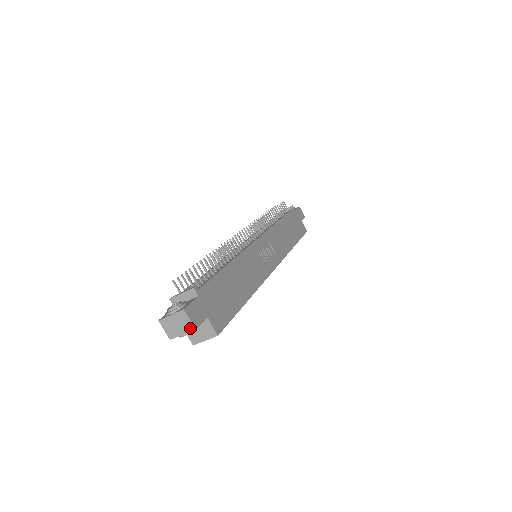
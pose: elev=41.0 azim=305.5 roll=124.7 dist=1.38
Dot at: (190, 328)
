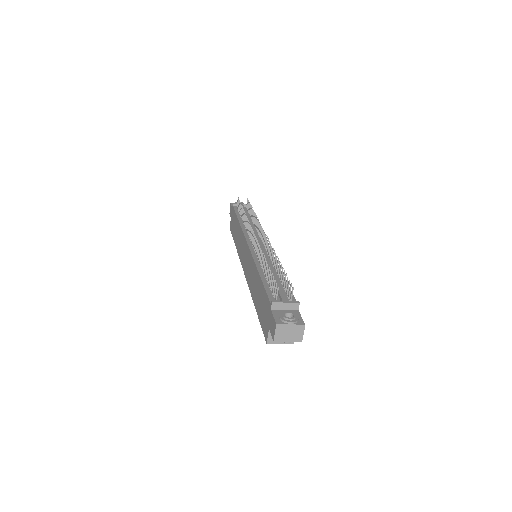
Dot at: (299, 339)
